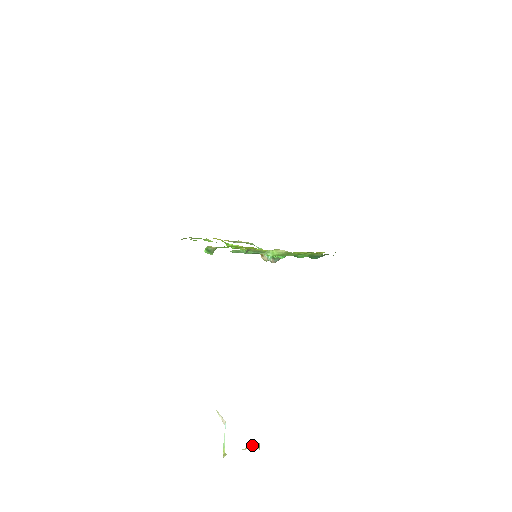
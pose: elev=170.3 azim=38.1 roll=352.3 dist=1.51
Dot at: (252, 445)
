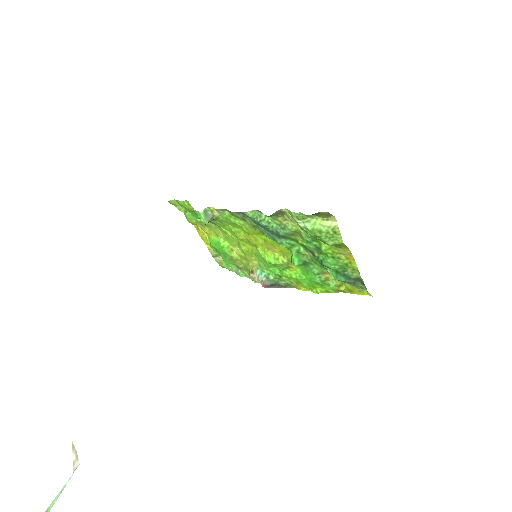
Dot at: out of frame
